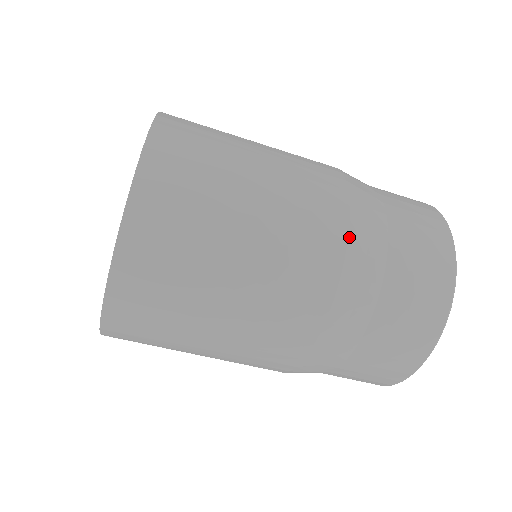
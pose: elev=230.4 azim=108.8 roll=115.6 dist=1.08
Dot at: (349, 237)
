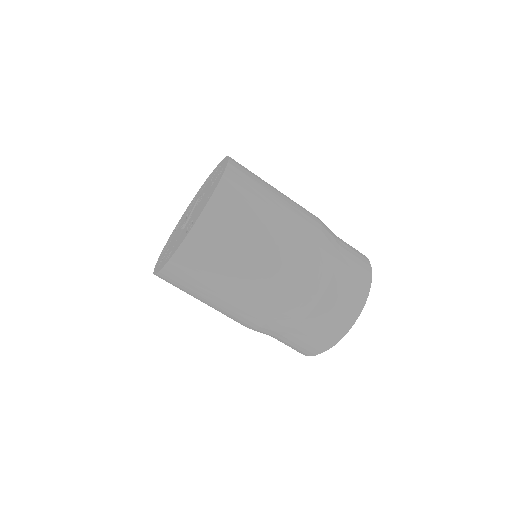
Dot at: (322, 231)
